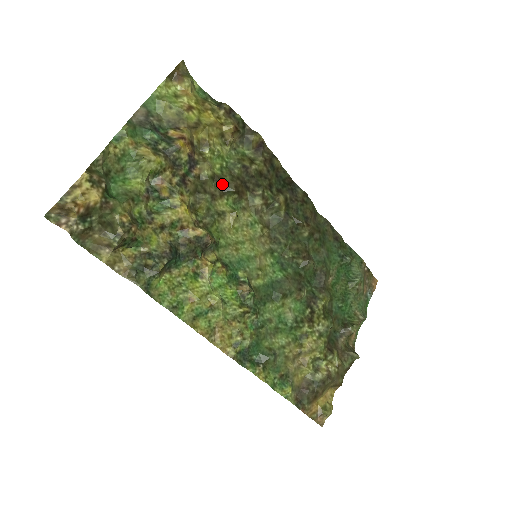
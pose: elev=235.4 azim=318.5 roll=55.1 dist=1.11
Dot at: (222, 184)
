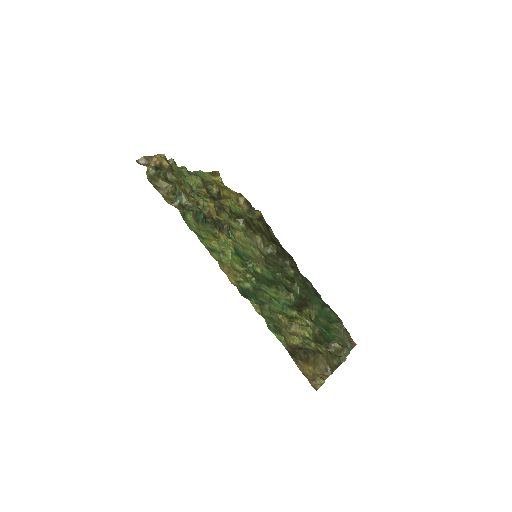
Dot at: (236, 216)
